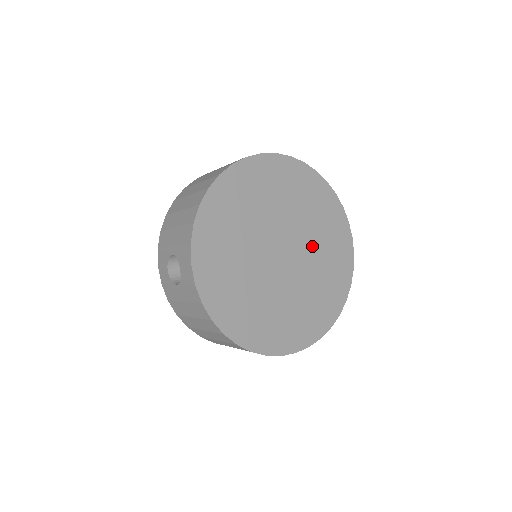
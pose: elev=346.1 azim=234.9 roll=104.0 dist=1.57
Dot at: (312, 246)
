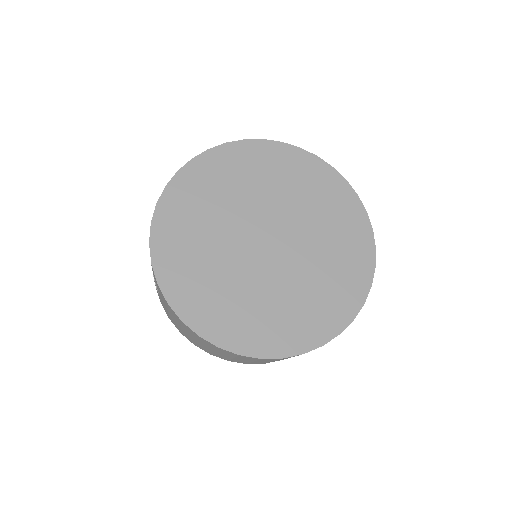
Dot at: (308, 228)
